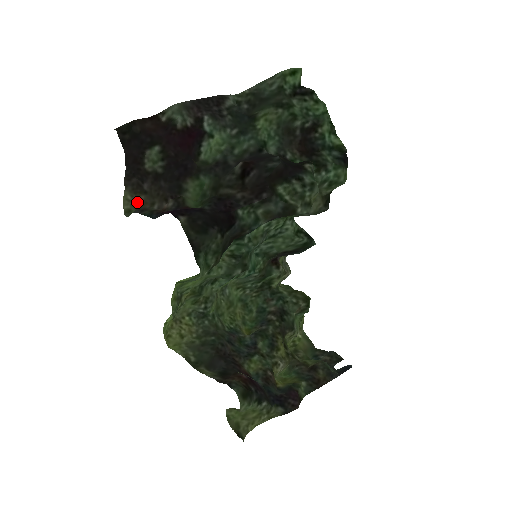
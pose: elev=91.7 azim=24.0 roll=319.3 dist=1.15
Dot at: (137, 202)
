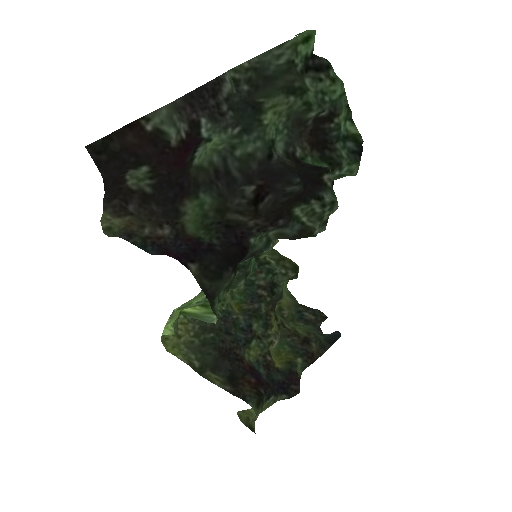
Dot at: (120, 221)
